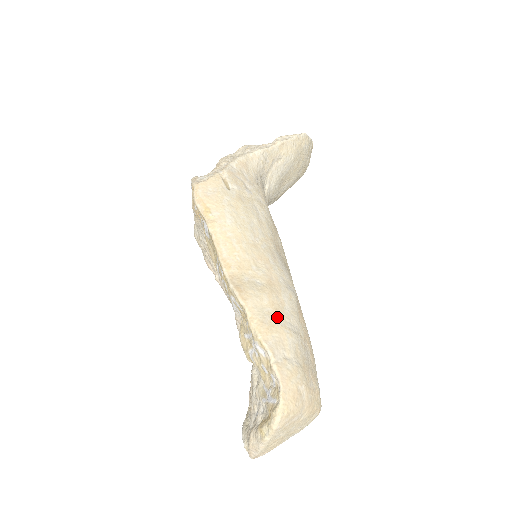
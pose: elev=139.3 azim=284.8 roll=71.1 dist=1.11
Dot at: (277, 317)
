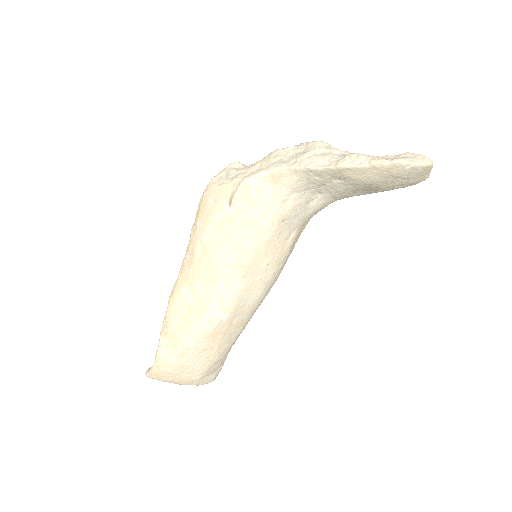
Dot at: (181, 330)
